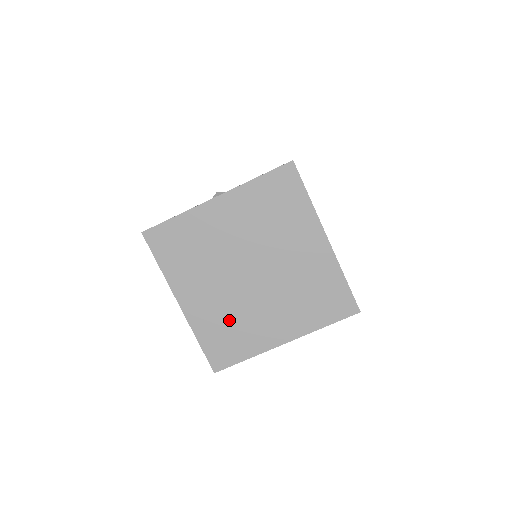
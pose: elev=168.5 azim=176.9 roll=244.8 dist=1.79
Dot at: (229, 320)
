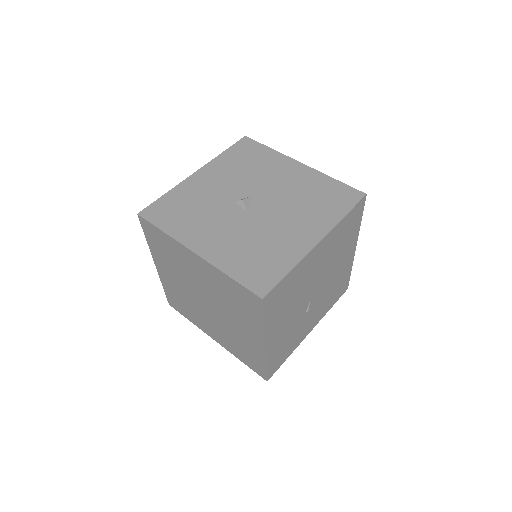
Dot at: (184, 300)
